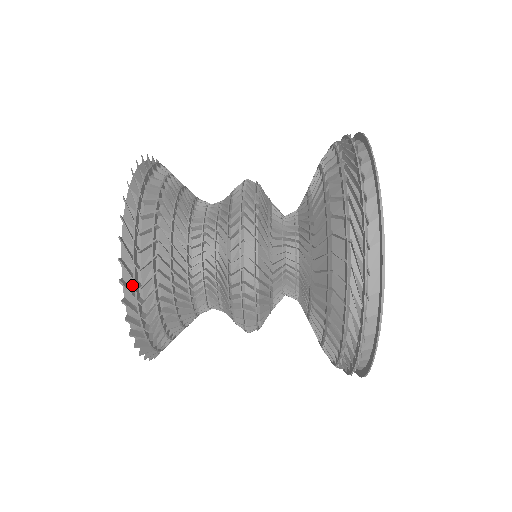
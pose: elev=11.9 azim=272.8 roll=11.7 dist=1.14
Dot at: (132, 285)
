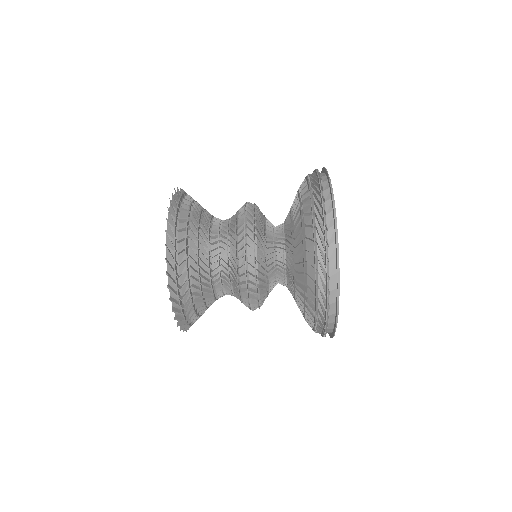
Dot at: occluded
